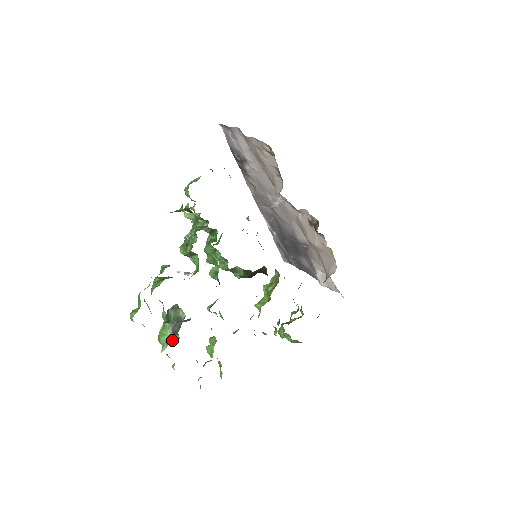
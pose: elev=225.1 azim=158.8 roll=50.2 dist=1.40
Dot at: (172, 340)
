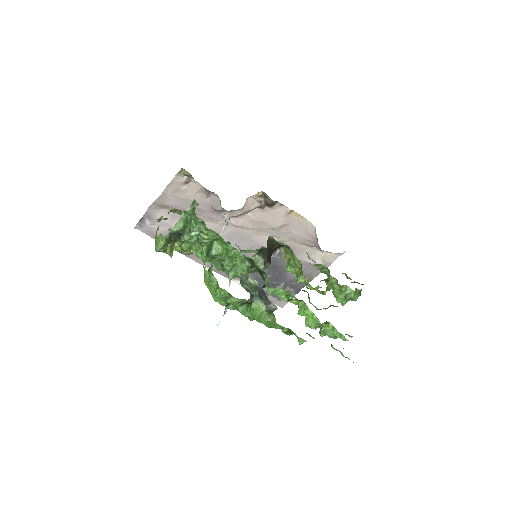
Dot at: (272, 311)
